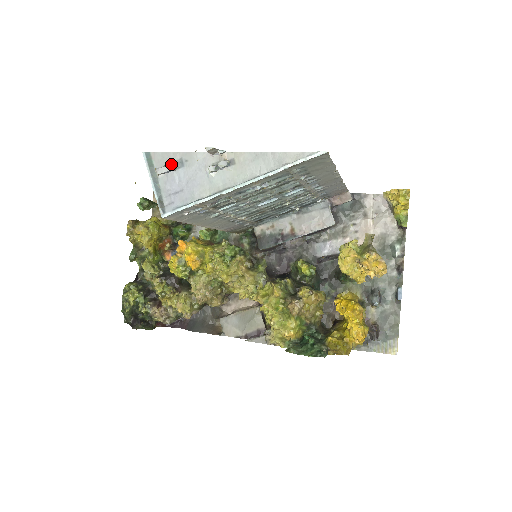
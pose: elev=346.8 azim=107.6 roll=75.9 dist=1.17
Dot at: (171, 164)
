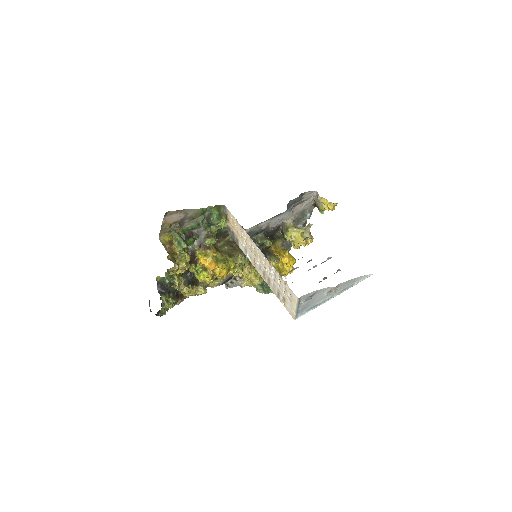
Dot at: occluded
